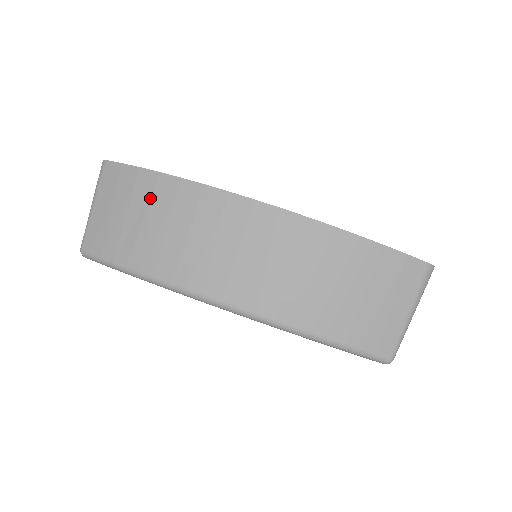
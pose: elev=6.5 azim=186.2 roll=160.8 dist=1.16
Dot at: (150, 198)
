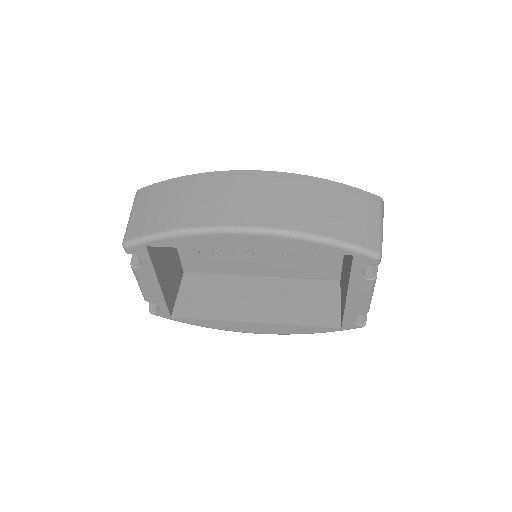
Dot at: (179, 190)
